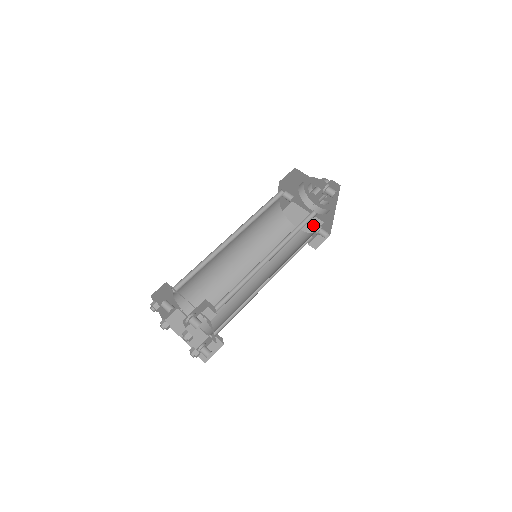
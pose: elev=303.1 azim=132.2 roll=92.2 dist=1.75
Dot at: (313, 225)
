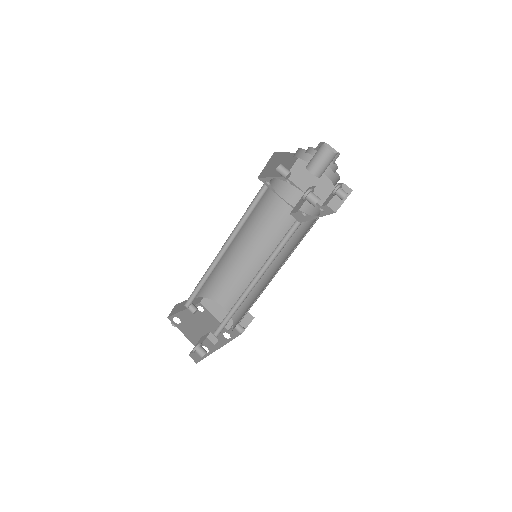
Dot at: (326, 189)
